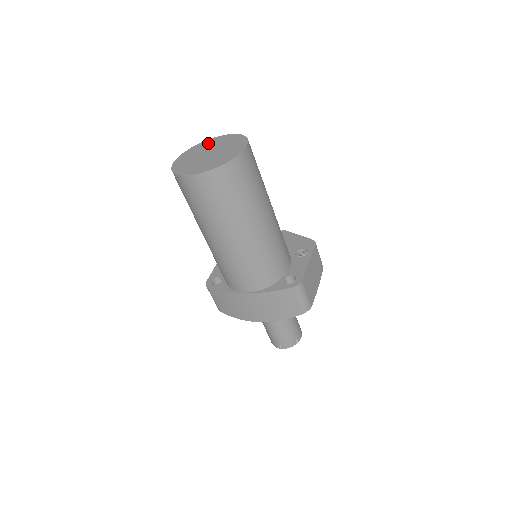
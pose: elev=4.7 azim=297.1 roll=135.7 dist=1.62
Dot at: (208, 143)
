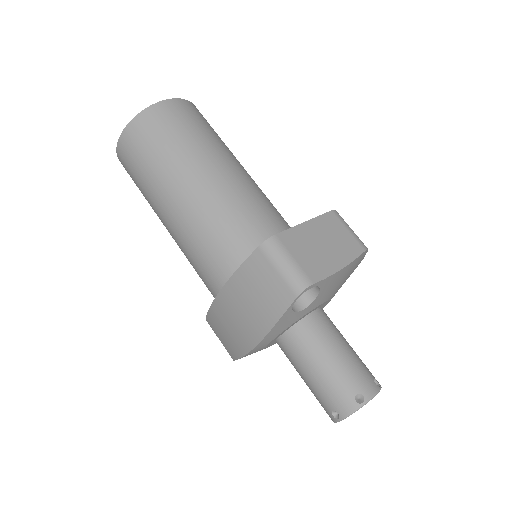
Dot at: occluded
